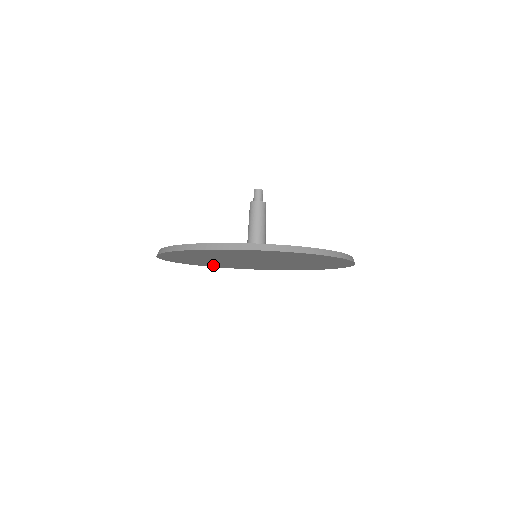
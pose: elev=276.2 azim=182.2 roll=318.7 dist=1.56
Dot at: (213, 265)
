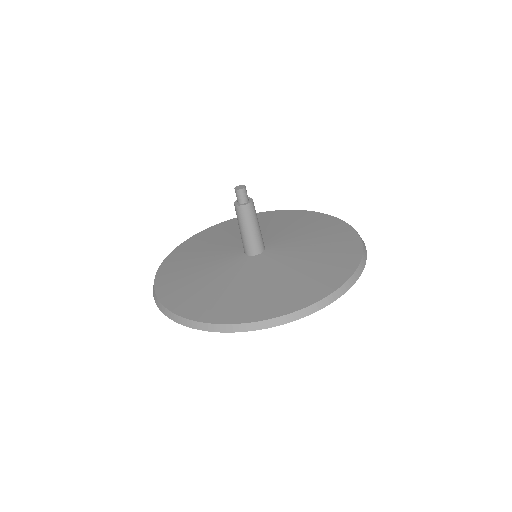
Dot at: occluded
